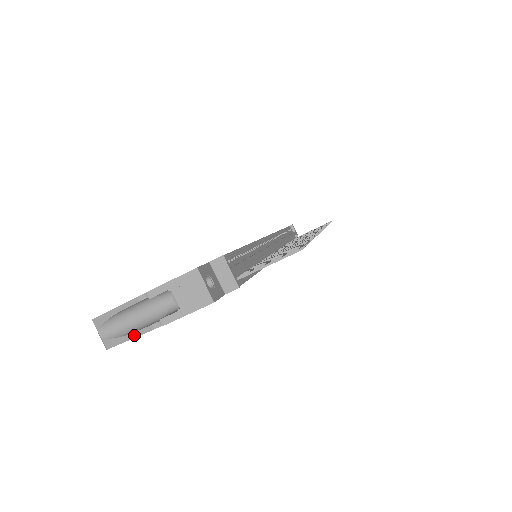
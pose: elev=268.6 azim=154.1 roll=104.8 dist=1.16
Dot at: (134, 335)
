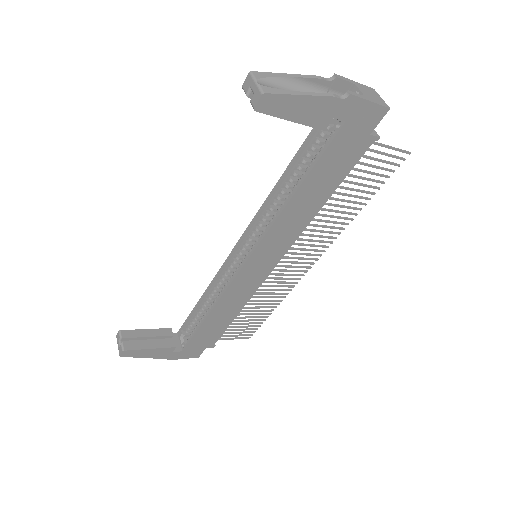
Dot at: (308, 93)
